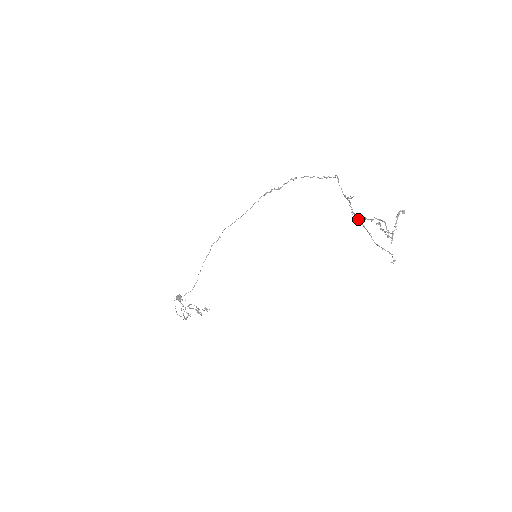
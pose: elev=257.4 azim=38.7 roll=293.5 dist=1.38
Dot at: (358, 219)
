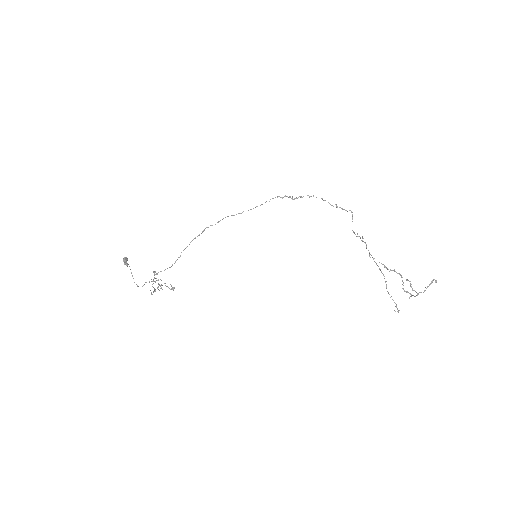
Dot at: occluded
